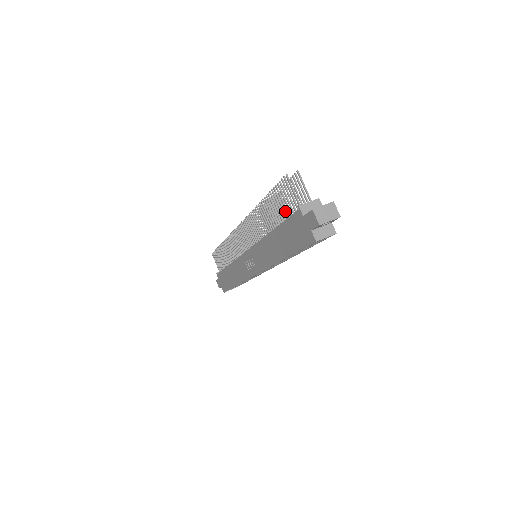
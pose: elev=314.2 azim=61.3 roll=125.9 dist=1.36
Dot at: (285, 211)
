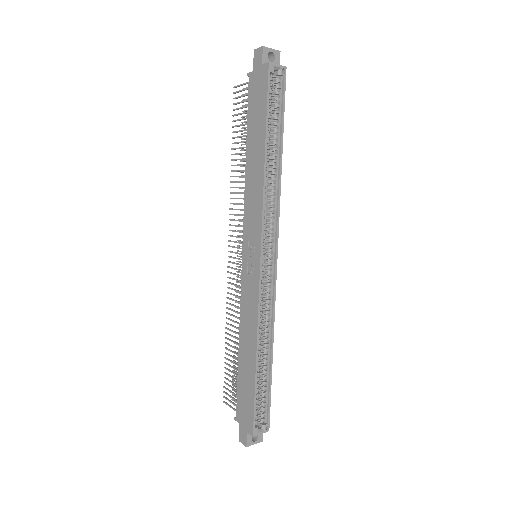
Dot at: occluded
